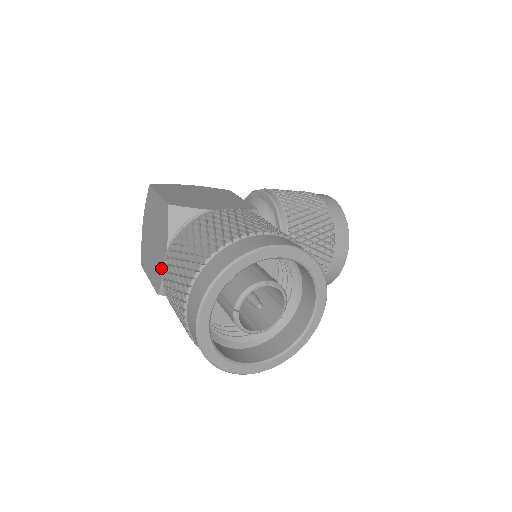
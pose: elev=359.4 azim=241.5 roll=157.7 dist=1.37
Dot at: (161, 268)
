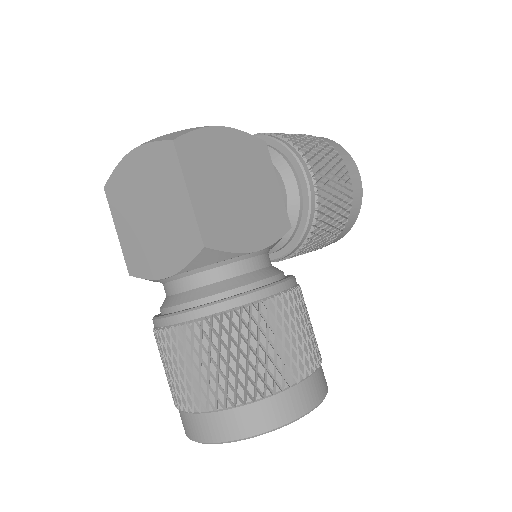
Dot at: (150, 270)
